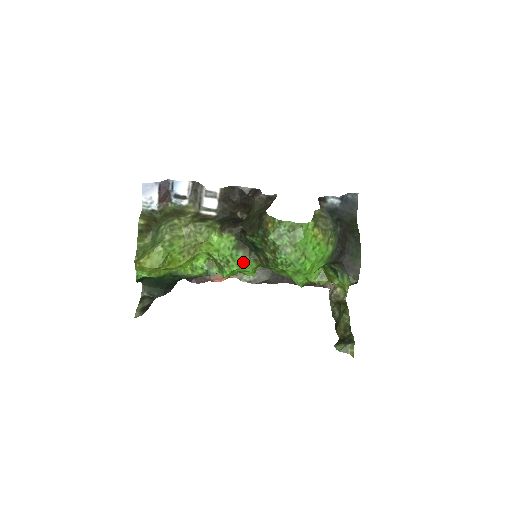
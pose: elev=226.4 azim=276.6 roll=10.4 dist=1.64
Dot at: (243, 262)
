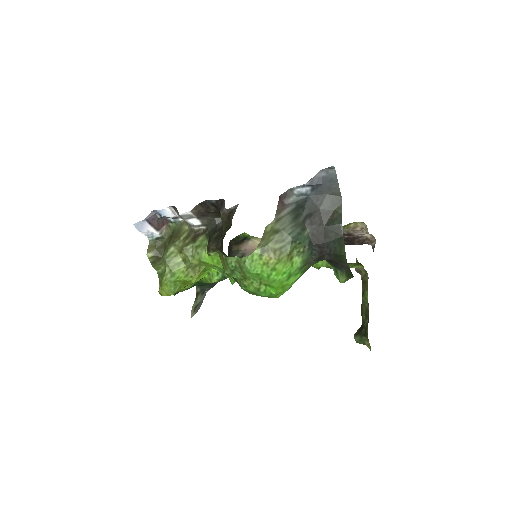
Dot at: occluded
